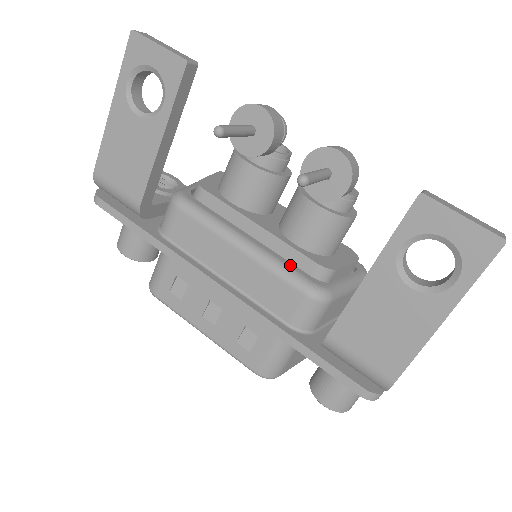
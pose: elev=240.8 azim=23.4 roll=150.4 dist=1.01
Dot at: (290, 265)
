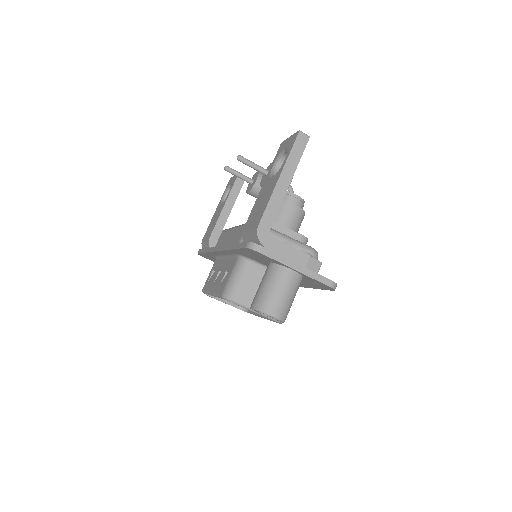
Dot at: occluded
